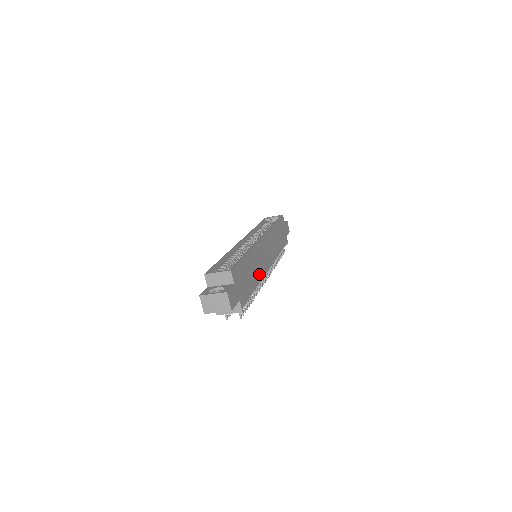
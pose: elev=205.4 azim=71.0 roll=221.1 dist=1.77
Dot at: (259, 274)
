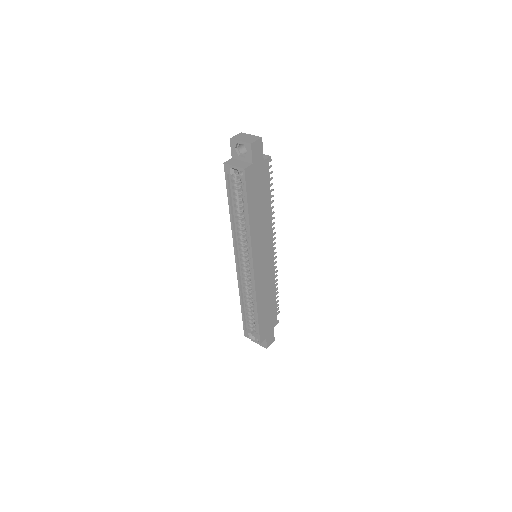
Dot at: (271, 284)
